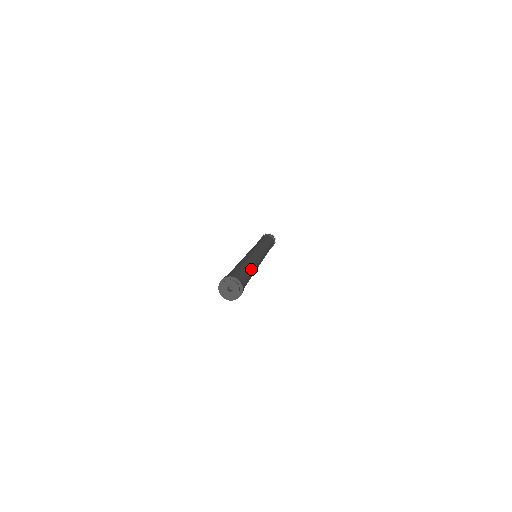
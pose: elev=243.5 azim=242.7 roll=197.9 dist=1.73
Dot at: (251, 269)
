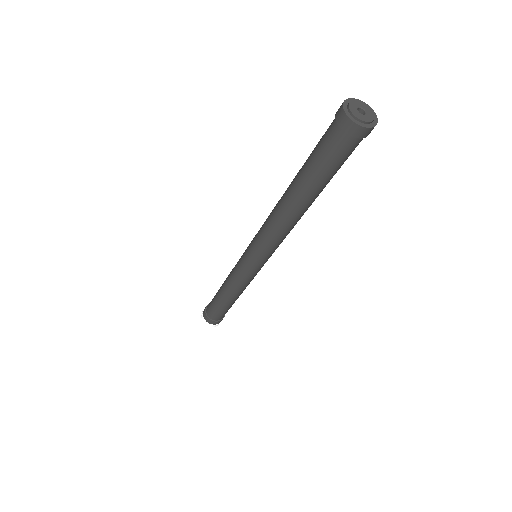
Dot at: occluded
